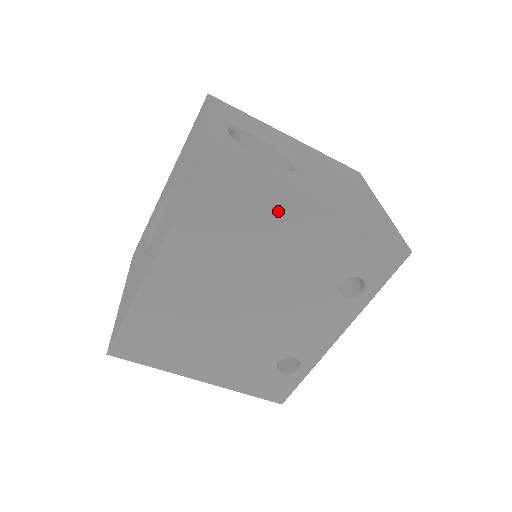
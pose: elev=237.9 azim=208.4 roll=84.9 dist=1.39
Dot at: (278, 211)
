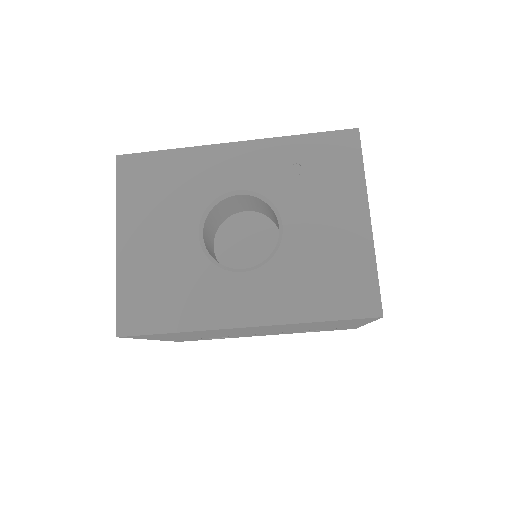
Dot at: occluded
